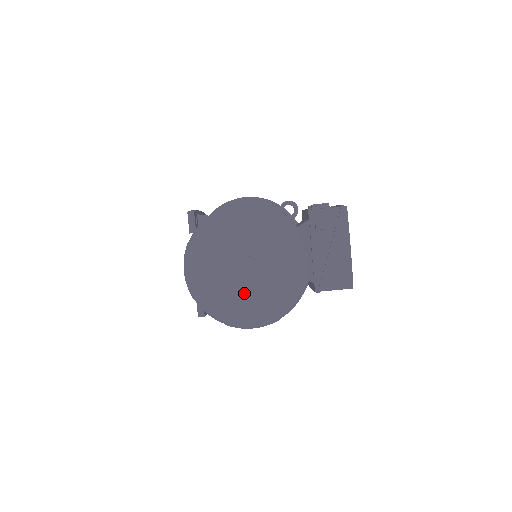
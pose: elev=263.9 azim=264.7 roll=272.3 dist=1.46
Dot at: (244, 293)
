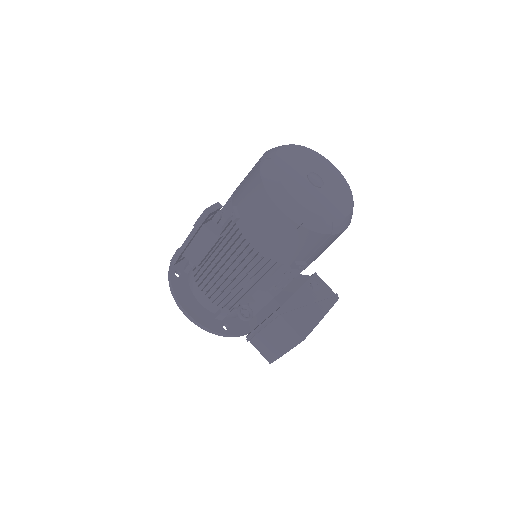
Dot at: (302, 184)
